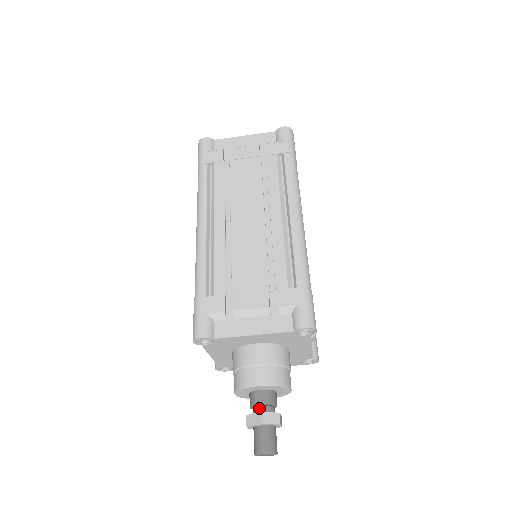
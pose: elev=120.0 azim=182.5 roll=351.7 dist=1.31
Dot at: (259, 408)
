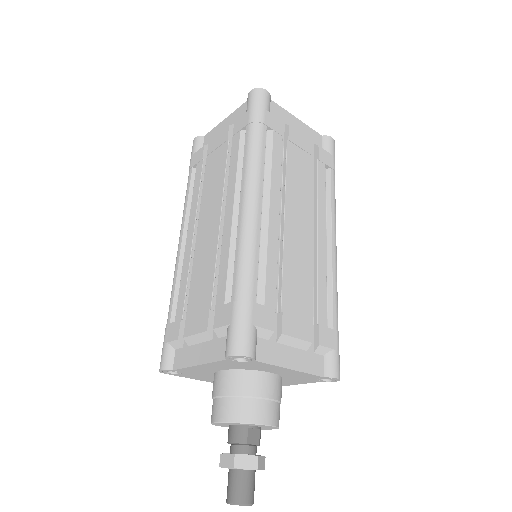
Dot at: (249, 448)
